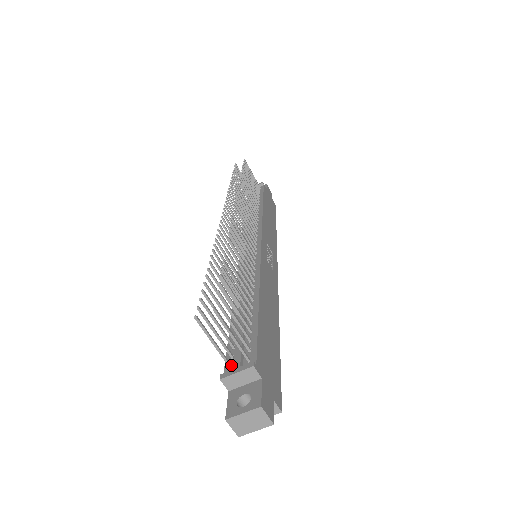
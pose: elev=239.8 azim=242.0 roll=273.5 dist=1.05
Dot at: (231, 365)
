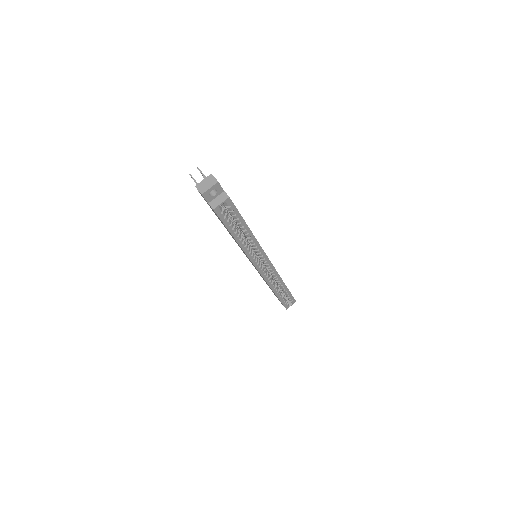
Dot at: occluded
